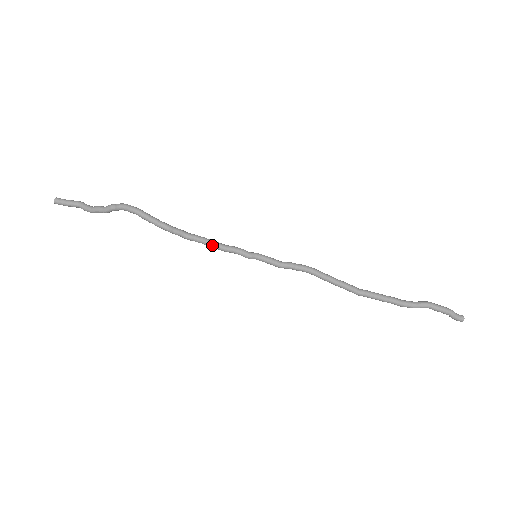
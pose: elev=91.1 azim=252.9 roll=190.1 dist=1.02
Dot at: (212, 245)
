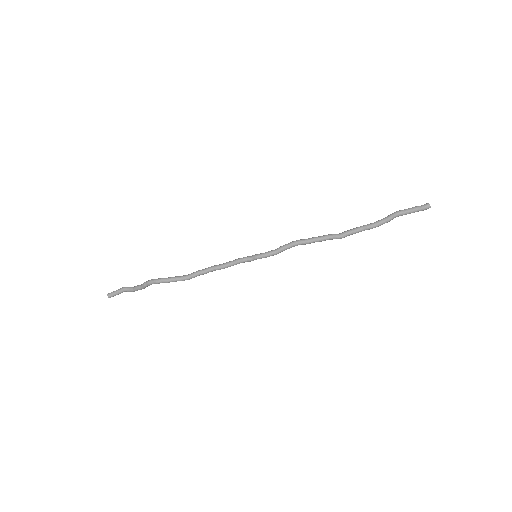
Dot at: (223, 268)
